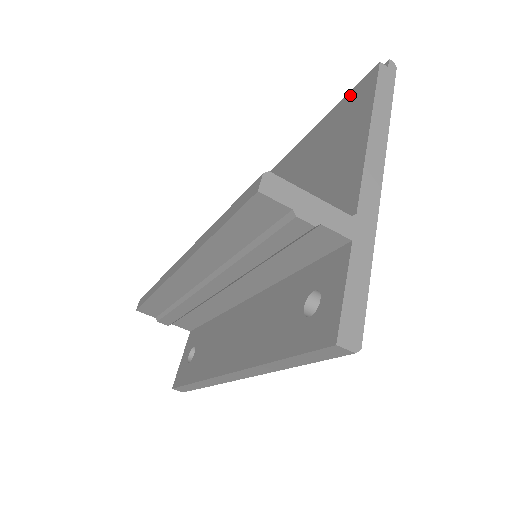
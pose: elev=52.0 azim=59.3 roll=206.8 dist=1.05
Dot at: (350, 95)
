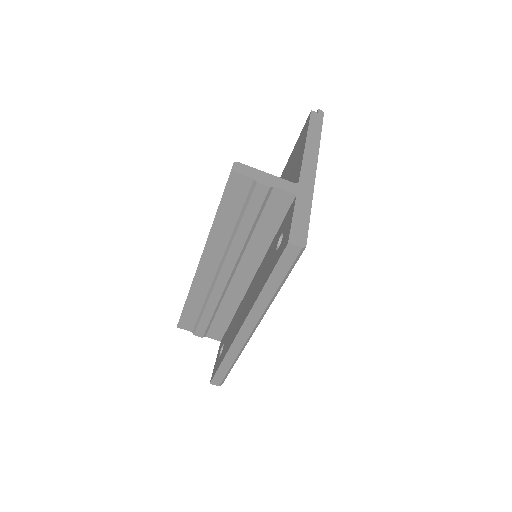
Dot at: (299, 136)
